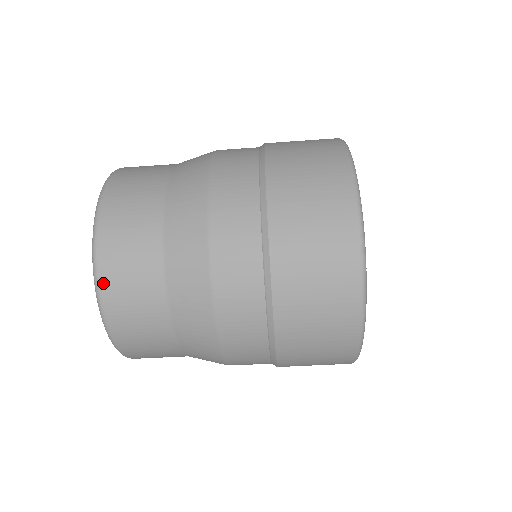
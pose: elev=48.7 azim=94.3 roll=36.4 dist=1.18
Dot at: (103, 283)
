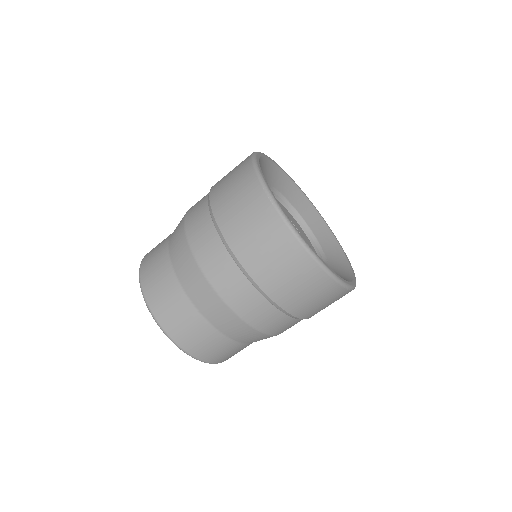
Dot at: (173, 336)
